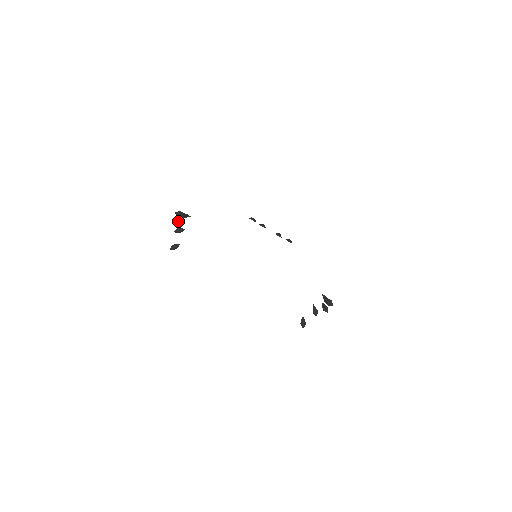
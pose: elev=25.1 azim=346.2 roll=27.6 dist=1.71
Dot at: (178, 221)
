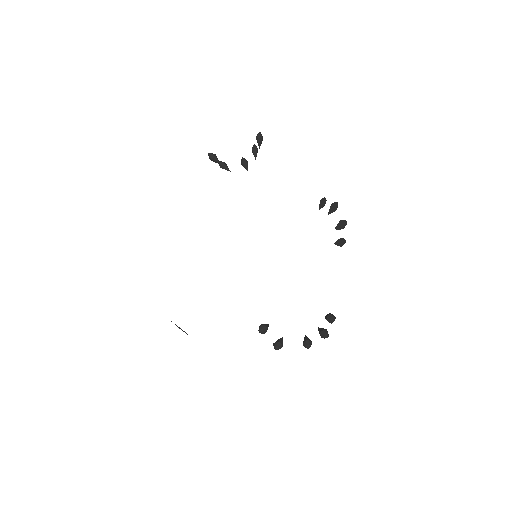
Dot at: (261, 139)
